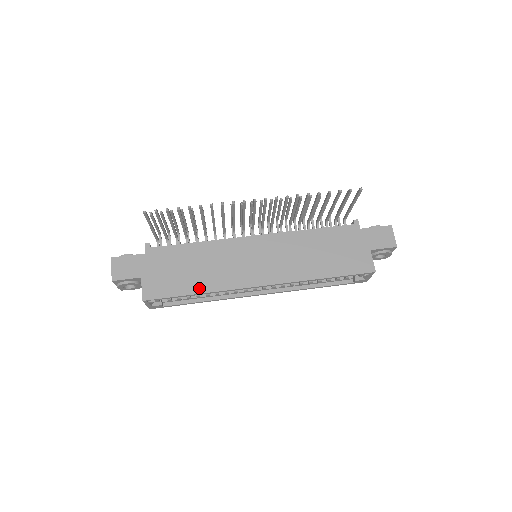
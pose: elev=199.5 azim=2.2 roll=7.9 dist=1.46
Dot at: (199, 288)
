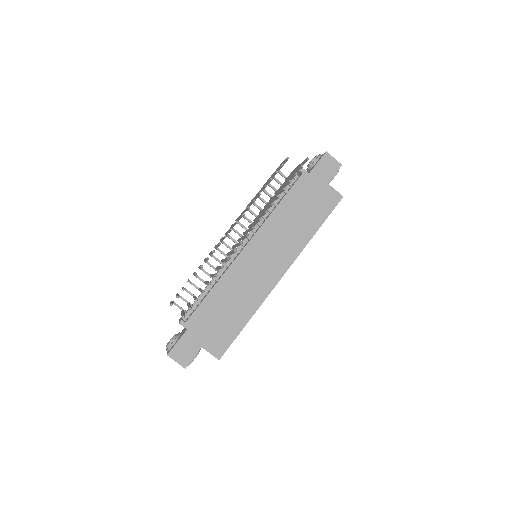
Dot at: (246, 316)
